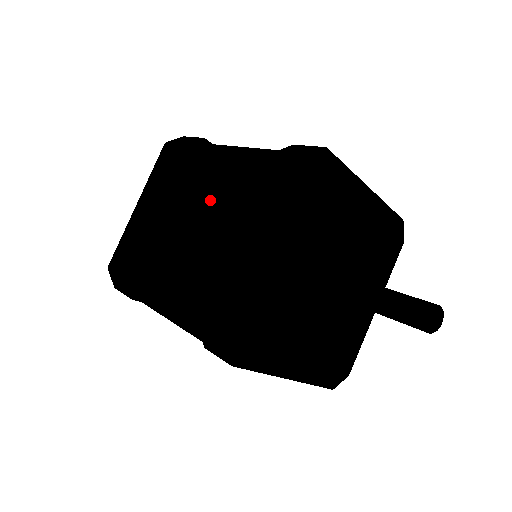
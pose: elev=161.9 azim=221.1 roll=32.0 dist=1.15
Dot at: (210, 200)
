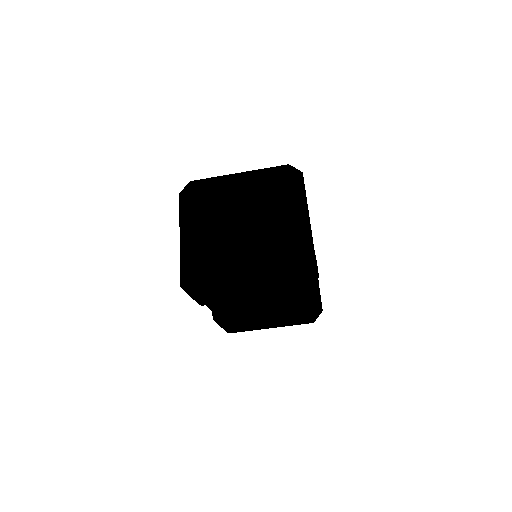
Dot at: occluded
